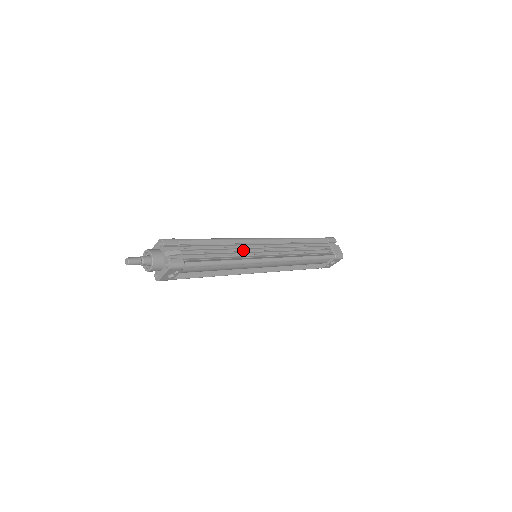
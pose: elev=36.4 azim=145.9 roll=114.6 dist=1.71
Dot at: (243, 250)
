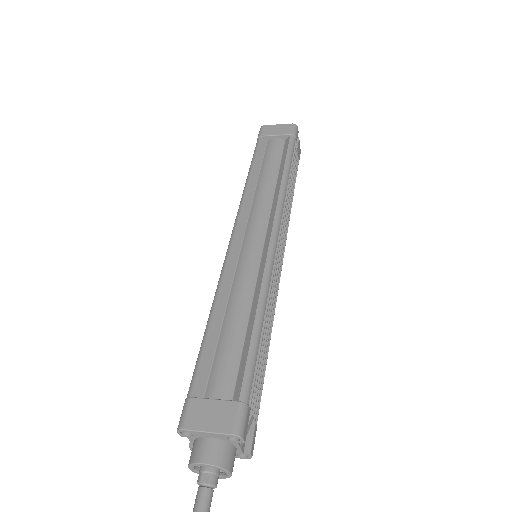
Dot at: occluded
